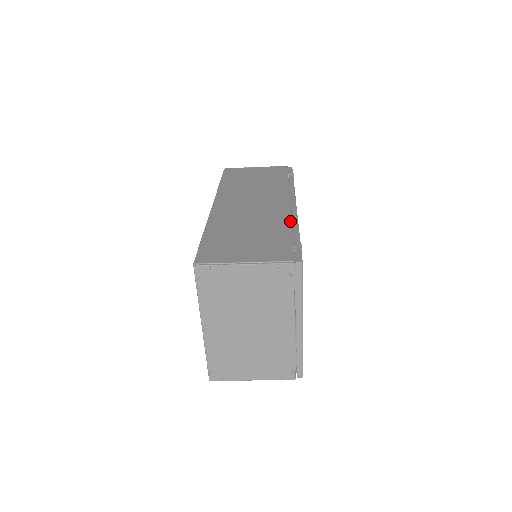
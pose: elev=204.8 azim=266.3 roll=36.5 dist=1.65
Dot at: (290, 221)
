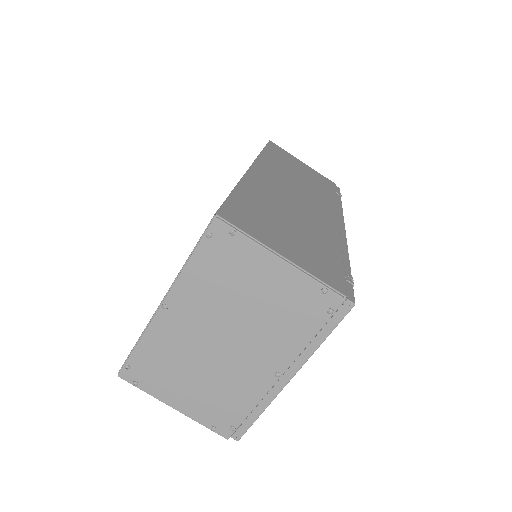
Dot at: (340, 243)
